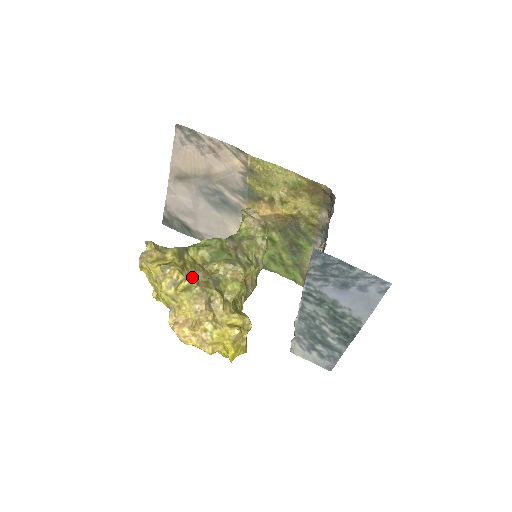
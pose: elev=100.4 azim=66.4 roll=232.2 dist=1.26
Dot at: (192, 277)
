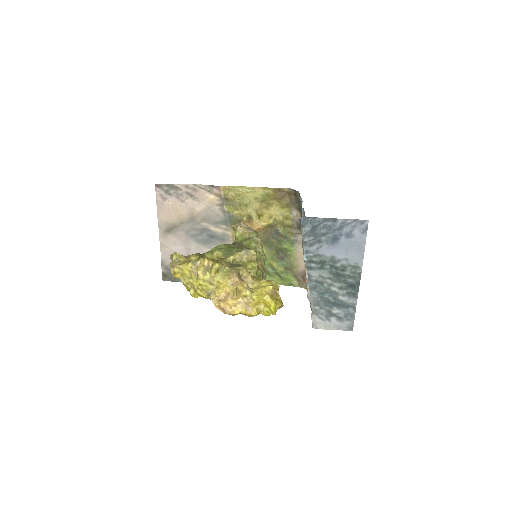
Dot at: occluded
